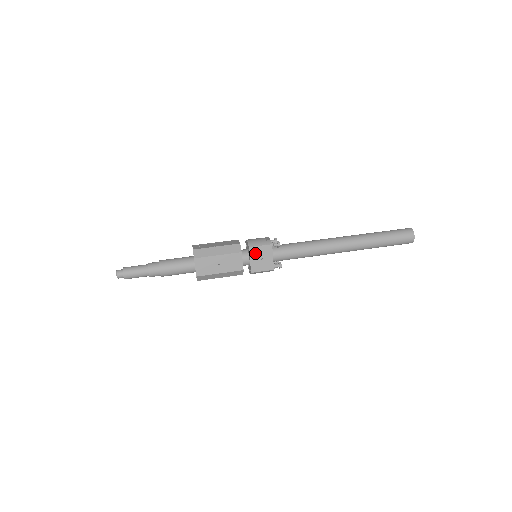
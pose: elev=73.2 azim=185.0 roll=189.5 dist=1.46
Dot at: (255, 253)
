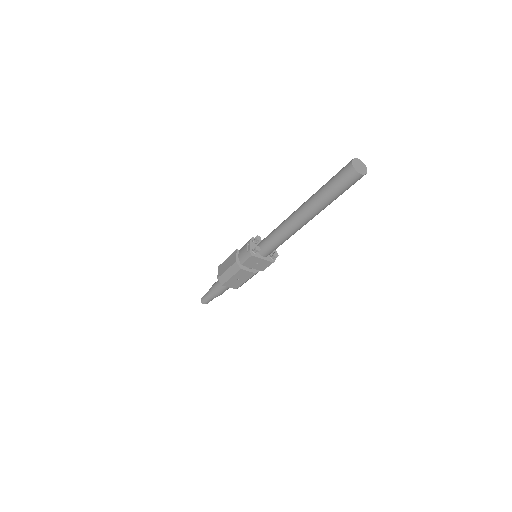
Dot at: (249, 264)
